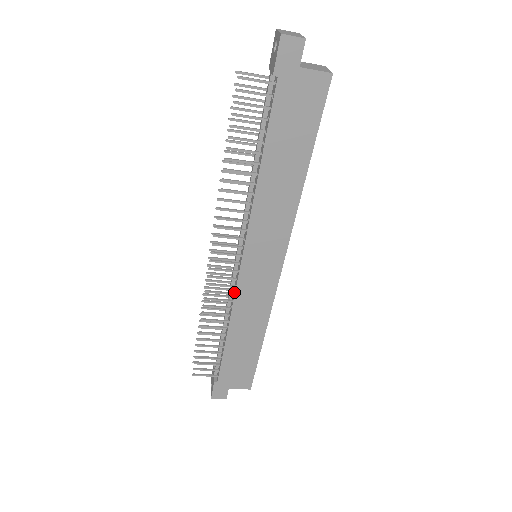
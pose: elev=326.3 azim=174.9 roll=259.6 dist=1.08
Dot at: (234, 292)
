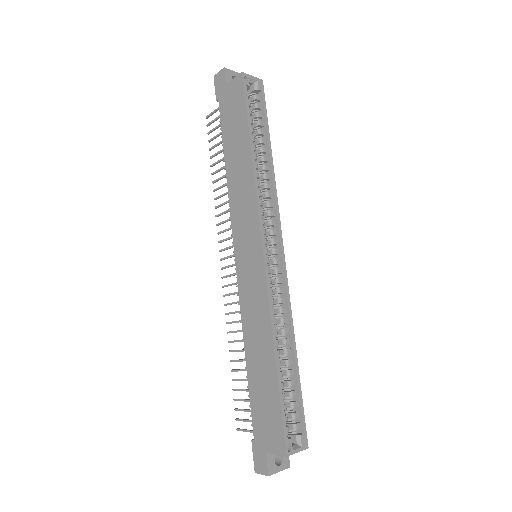
Dot at: (242, 298)
